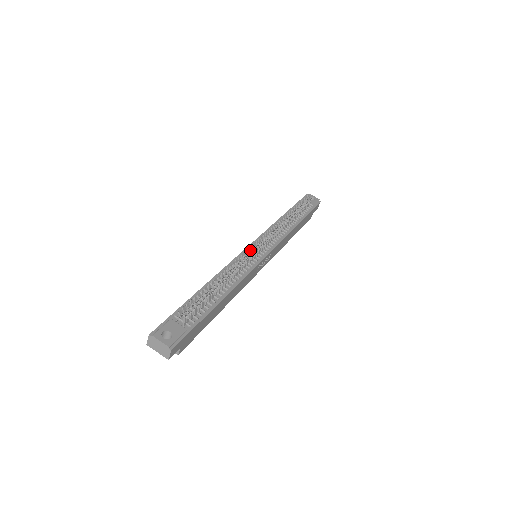
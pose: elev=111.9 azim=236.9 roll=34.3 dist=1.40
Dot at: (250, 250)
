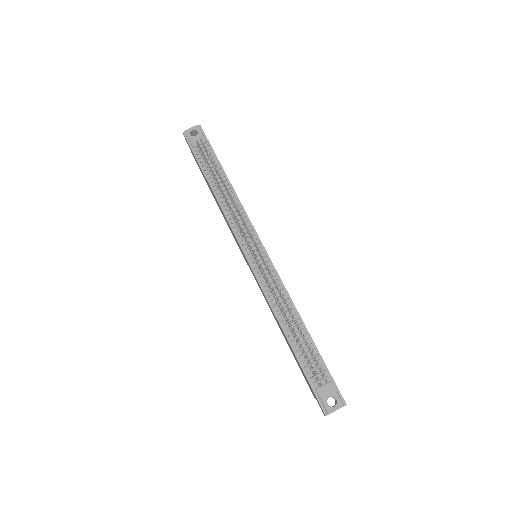
Dot at: (262, 269)
